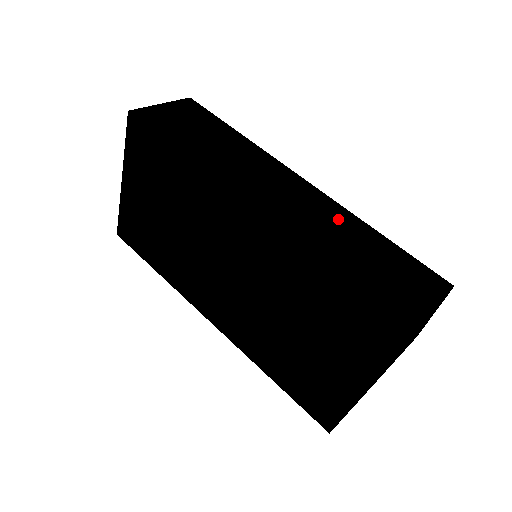
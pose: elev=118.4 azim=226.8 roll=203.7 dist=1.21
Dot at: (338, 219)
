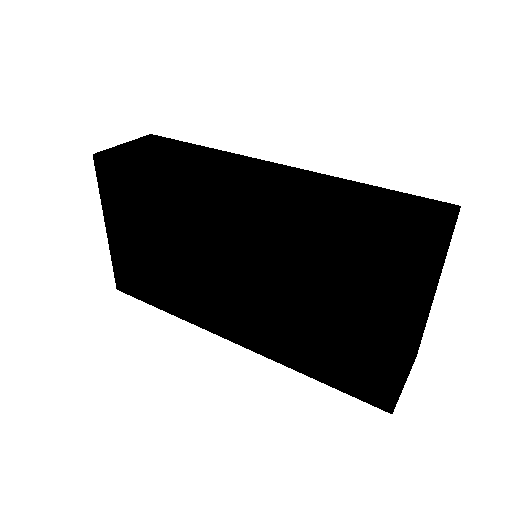
Dot at: (322, 183)
